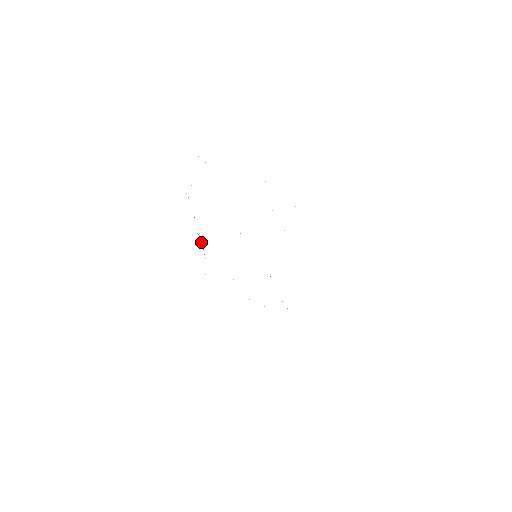
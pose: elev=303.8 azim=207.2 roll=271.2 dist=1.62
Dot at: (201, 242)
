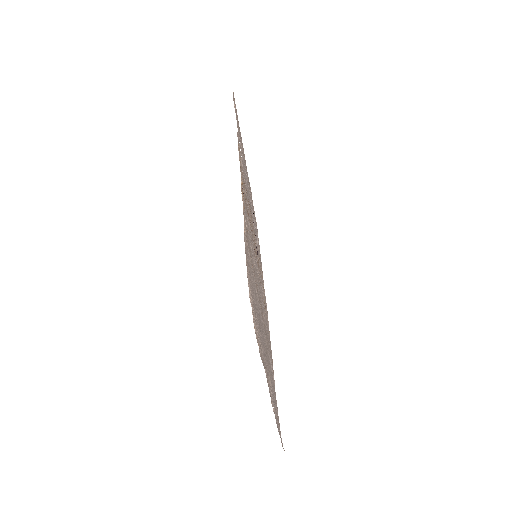
Dot at: occluded
